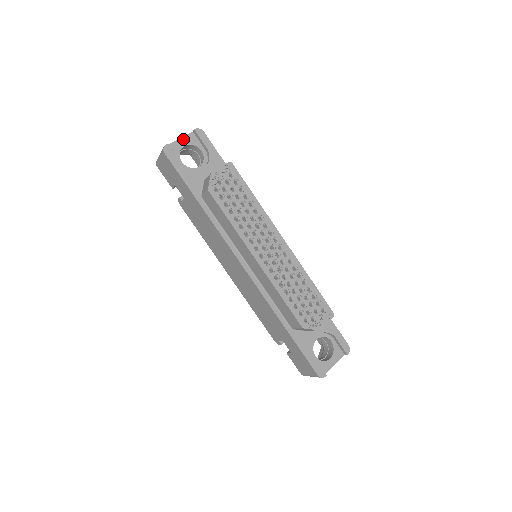
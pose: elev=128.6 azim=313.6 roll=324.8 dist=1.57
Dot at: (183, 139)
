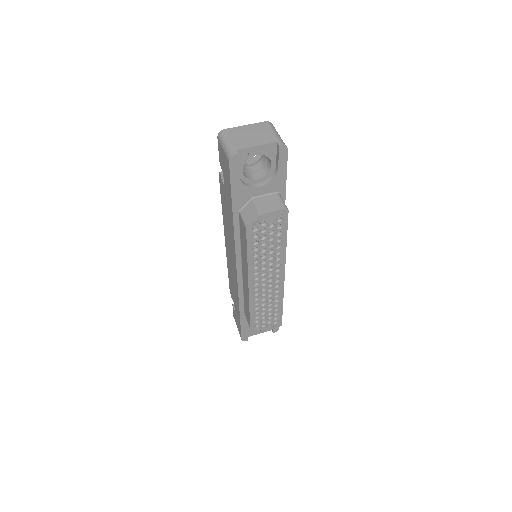
Dot at: (260, 147)
